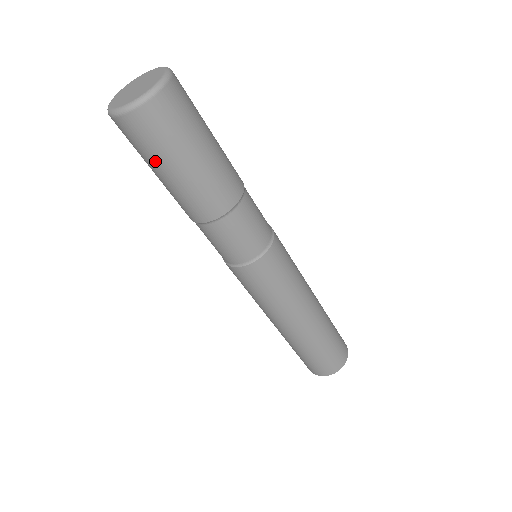
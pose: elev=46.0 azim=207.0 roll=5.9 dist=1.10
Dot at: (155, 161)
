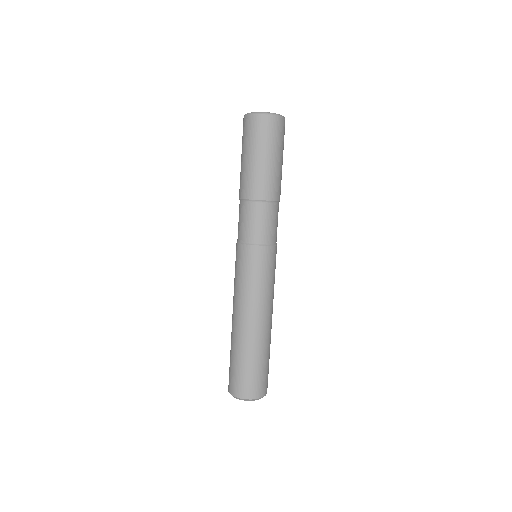
Dot at: (242, 148)
